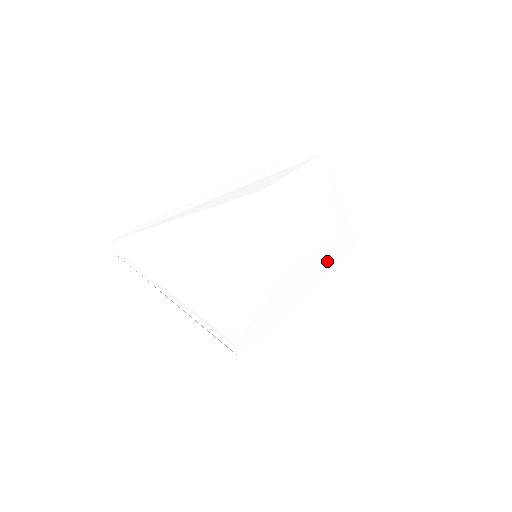
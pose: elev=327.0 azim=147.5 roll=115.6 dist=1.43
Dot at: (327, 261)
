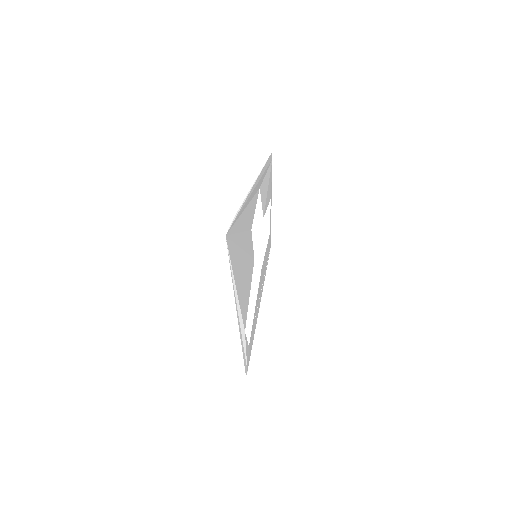
Dot at: occluded
